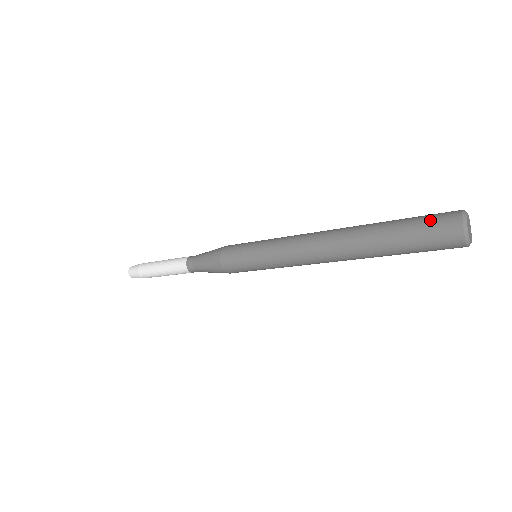
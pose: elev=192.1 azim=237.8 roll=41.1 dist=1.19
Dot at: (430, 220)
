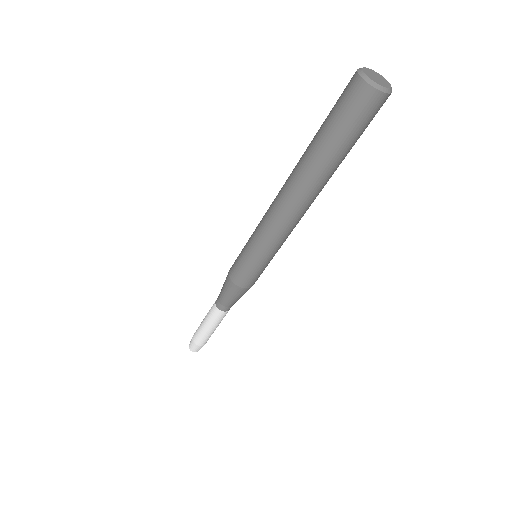
Dot at: (341, 105)
